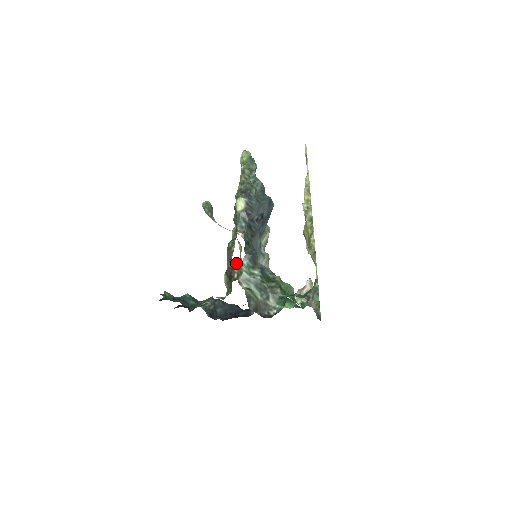
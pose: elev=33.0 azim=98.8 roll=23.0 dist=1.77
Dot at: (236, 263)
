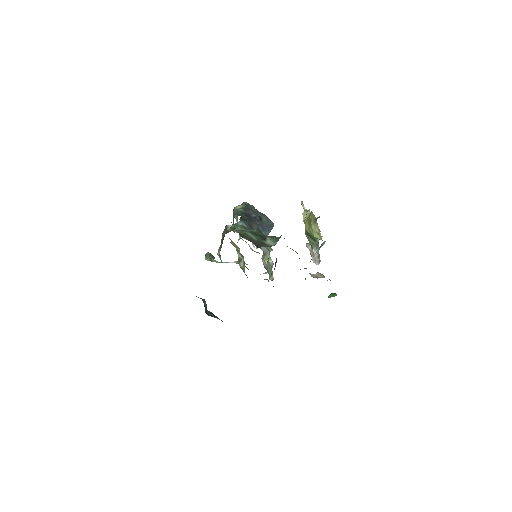
Dot at: (230, 225)
